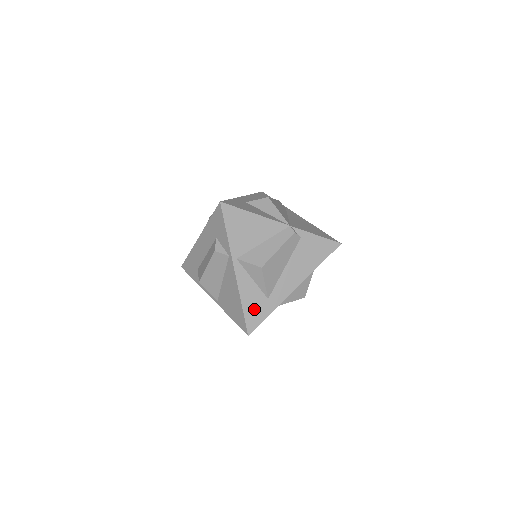
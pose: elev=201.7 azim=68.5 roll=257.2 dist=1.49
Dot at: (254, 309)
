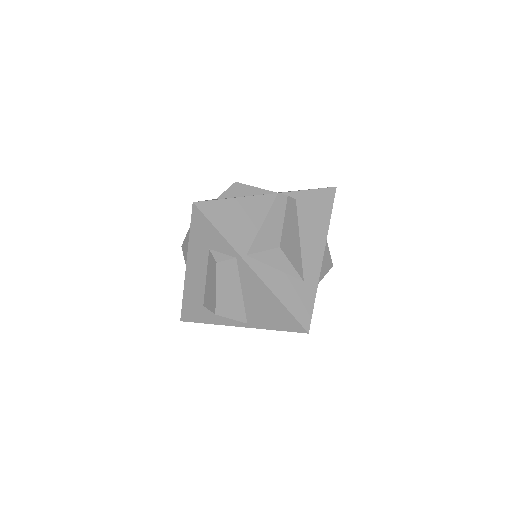
Dot at: (297, 300)
